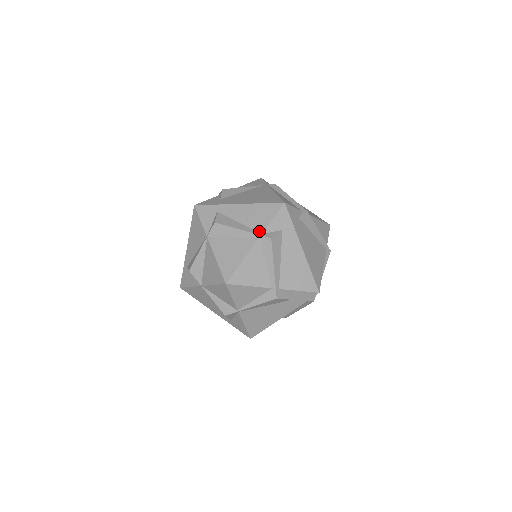
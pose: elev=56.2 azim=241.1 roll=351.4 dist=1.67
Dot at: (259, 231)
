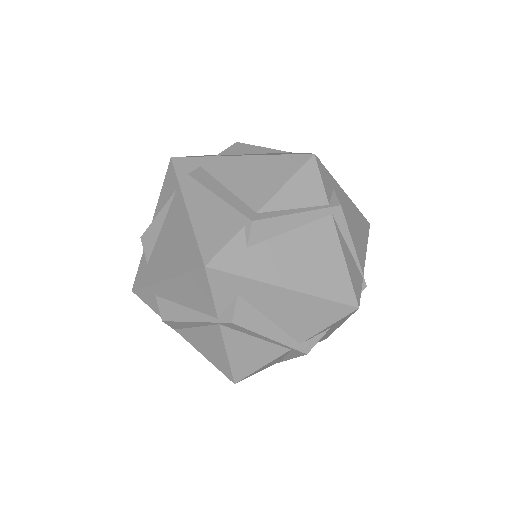
Dot at: (212, 315)
